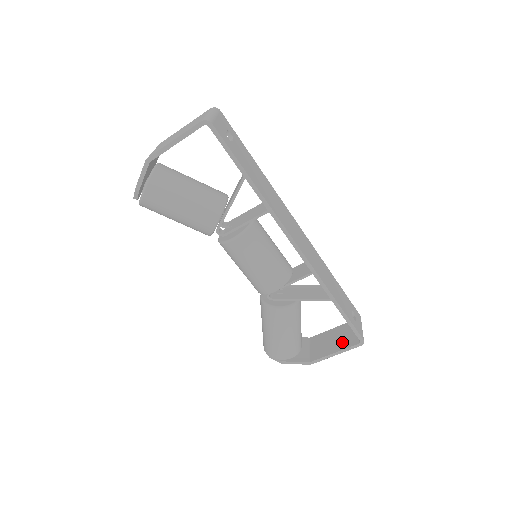
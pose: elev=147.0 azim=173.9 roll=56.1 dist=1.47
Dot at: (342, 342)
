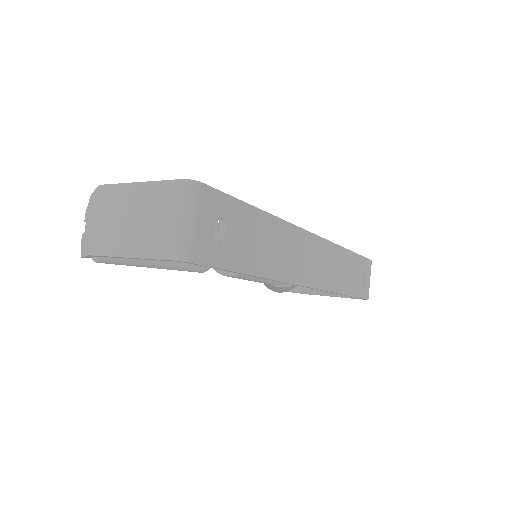
Dot at: occluded
